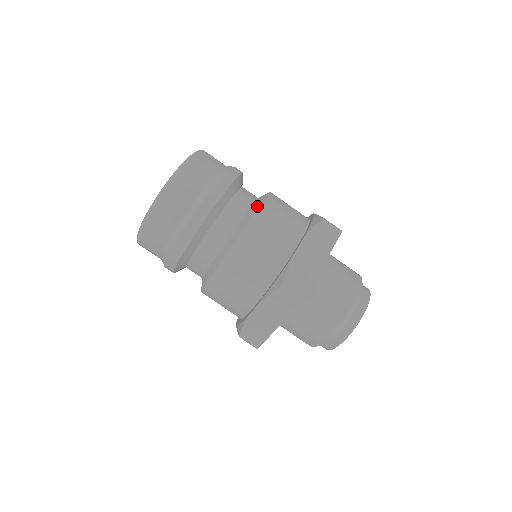
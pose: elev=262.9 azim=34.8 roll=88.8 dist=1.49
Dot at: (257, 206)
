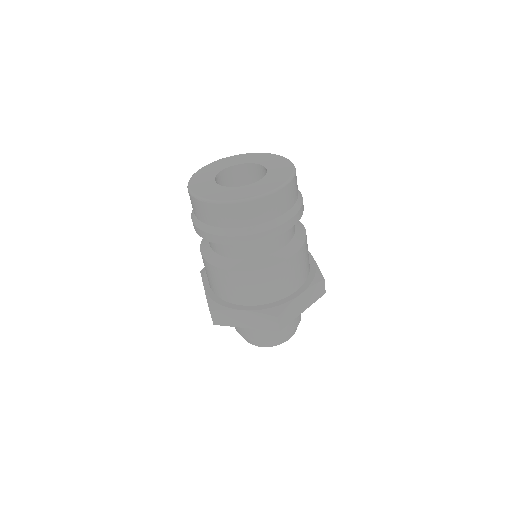
Dot at: (299, 245)
